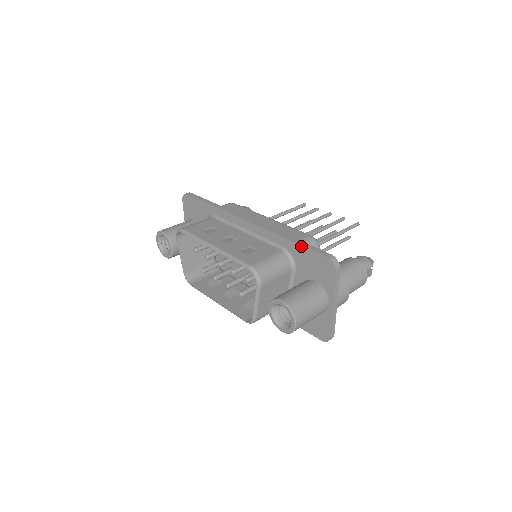
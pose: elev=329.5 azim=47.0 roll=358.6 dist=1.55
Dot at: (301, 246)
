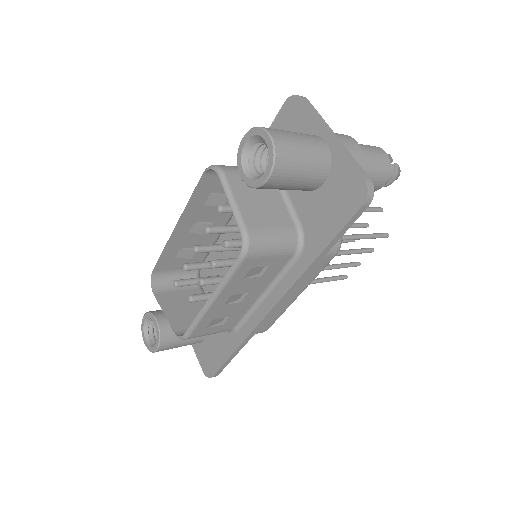
Dot at: occluded
